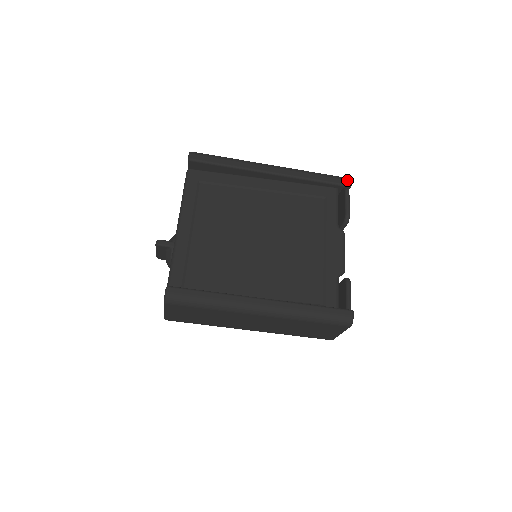
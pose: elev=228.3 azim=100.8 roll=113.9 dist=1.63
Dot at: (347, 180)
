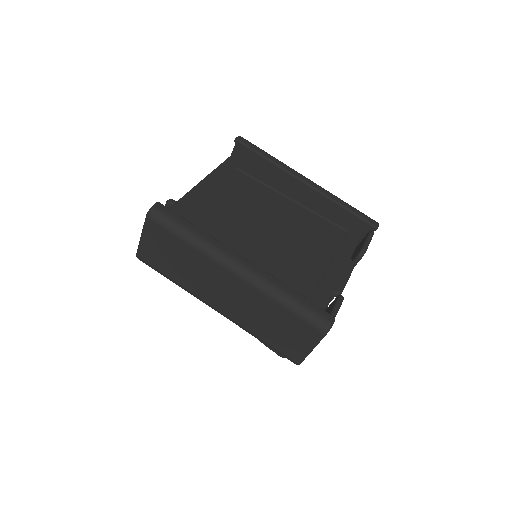
Dot at: (375, 221)
